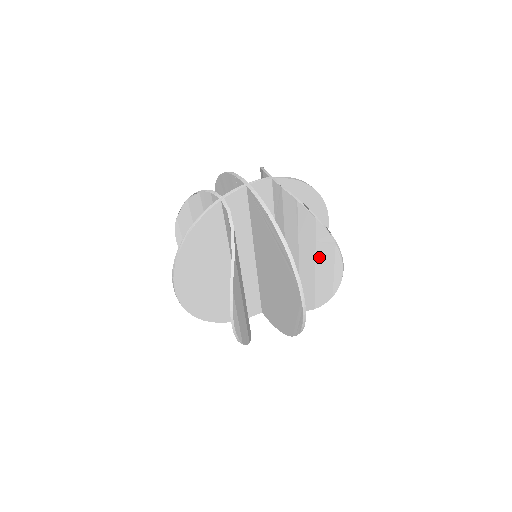
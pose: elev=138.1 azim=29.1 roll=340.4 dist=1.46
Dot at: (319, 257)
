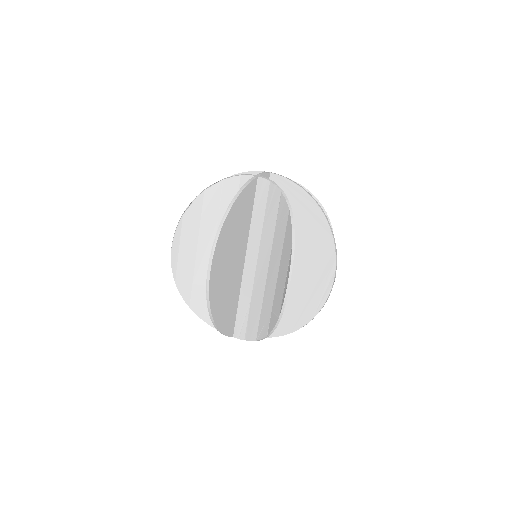
Dot at: occluded
